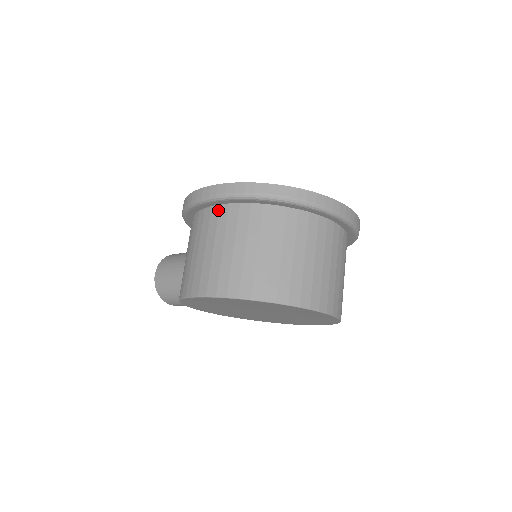
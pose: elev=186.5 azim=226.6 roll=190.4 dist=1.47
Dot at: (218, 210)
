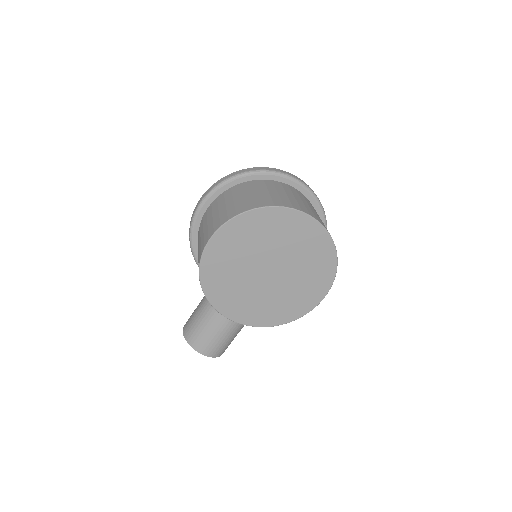
Dot at: (211, 205)
